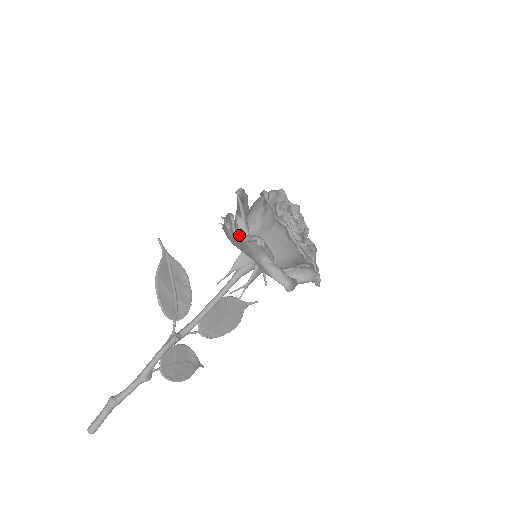
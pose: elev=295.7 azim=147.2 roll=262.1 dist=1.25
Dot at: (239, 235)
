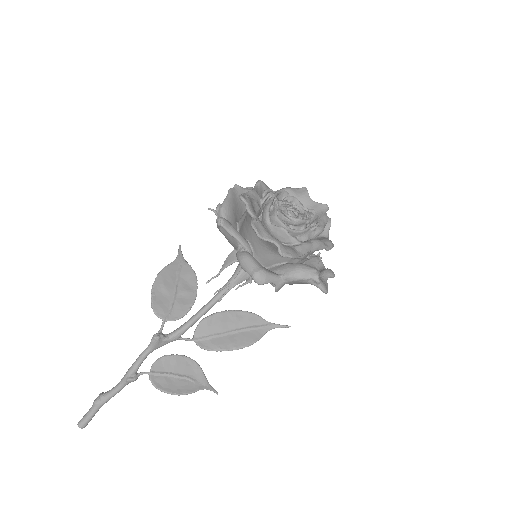
Dot at: occluded
